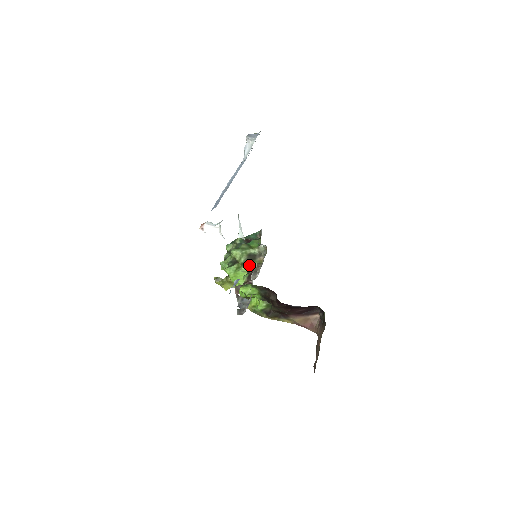
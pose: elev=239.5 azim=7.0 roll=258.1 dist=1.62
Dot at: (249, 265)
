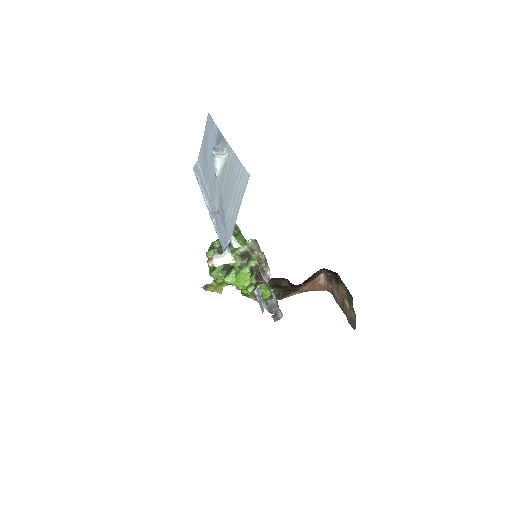
Dot at: (249, 266)
